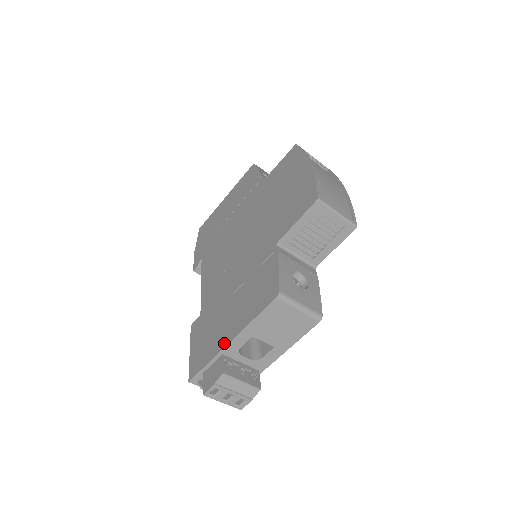
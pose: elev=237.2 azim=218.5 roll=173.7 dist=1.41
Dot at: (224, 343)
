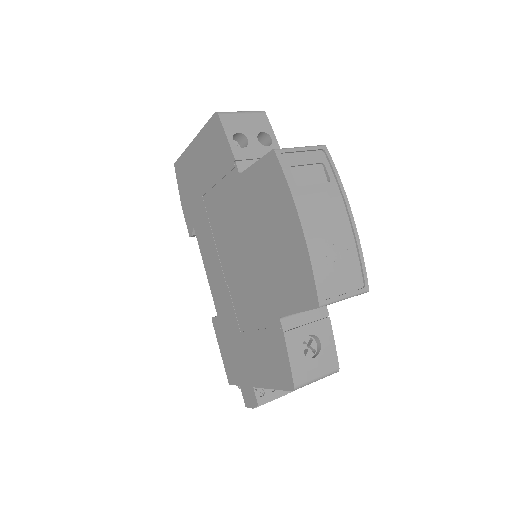
Dot at: (252, 383)
